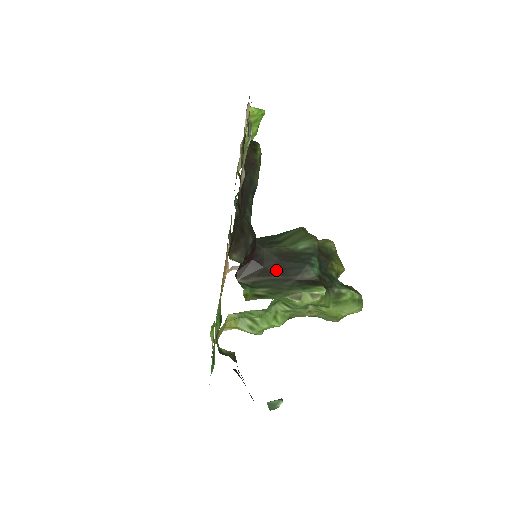
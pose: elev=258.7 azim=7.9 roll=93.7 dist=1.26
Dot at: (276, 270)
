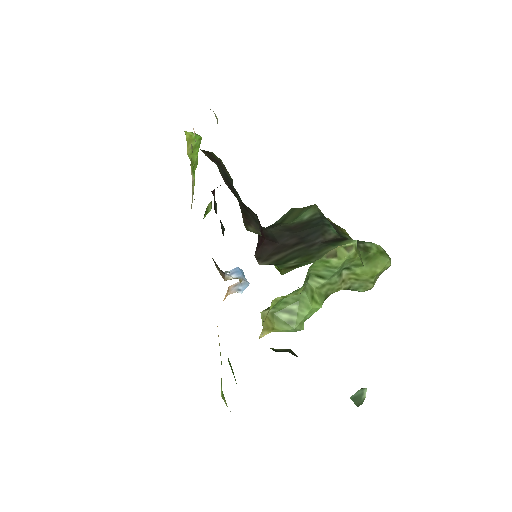
Dot at: (294, 242)
